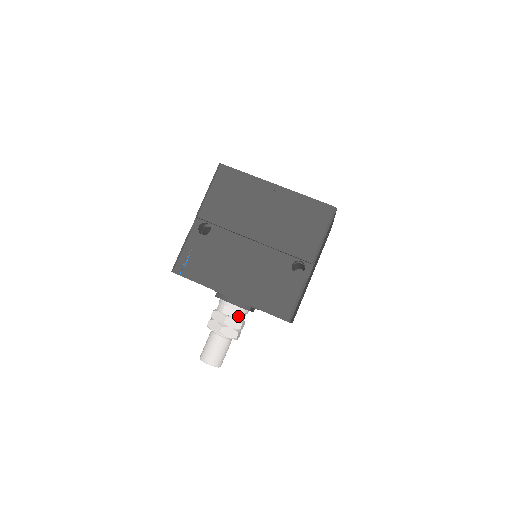
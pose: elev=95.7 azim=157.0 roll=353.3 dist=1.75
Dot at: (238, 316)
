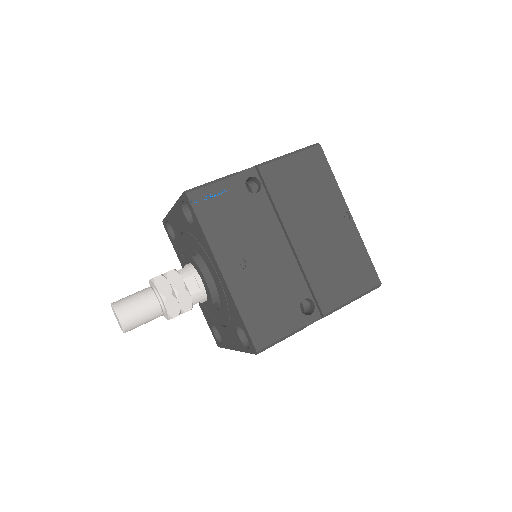
Dot at: (195, 298)
